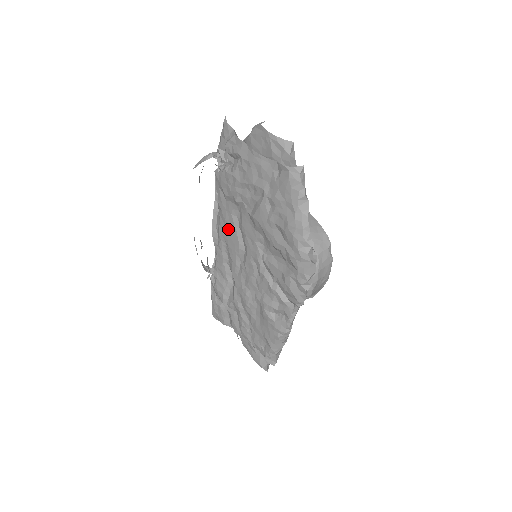
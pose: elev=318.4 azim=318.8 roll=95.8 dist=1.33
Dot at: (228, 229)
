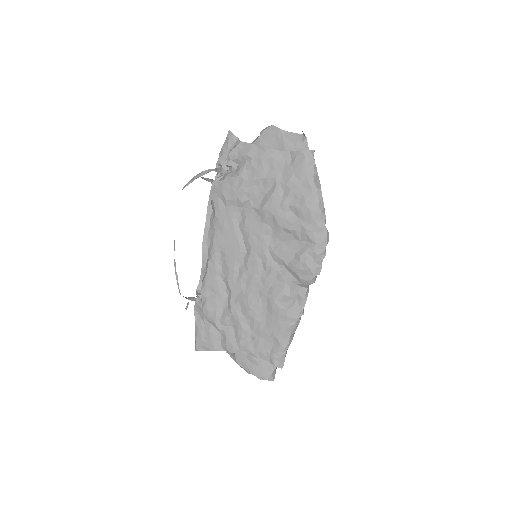
Dot at: (226, 236)
